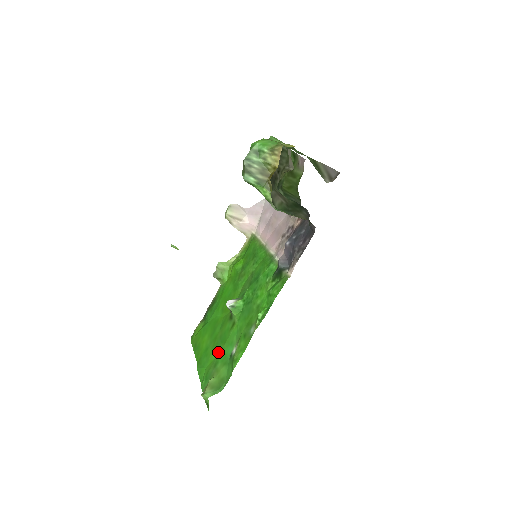
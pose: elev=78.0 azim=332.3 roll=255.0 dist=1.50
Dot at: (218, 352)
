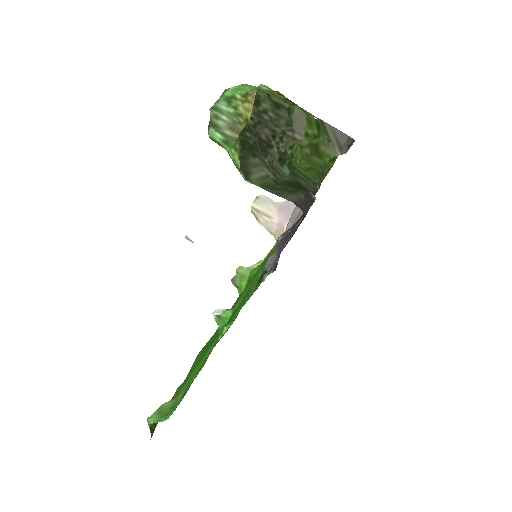
Dot at: occluded
